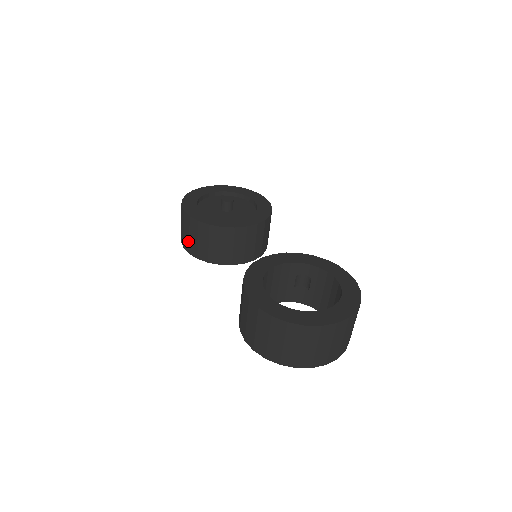
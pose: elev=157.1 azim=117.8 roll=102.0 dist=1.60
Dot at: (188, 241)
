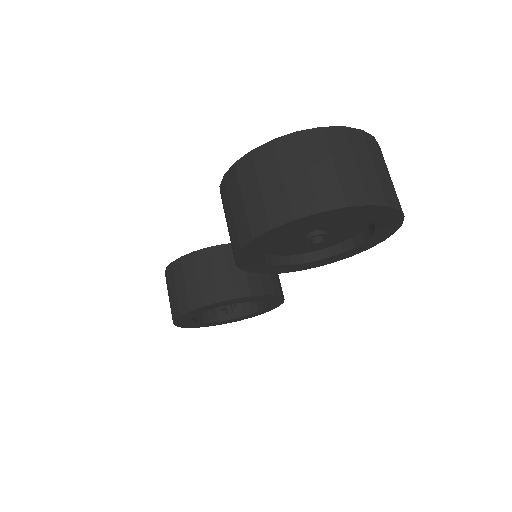
Dot at: (176, 299)
